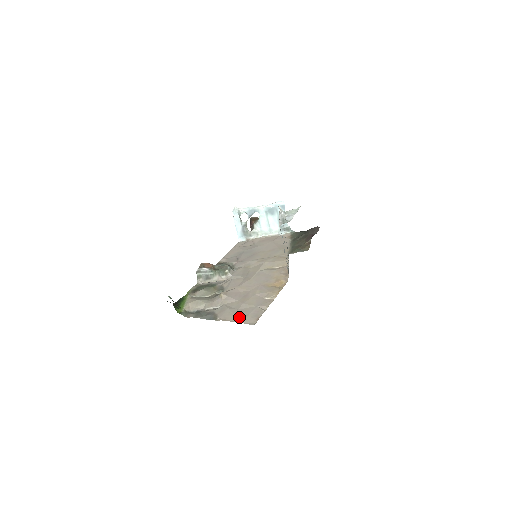
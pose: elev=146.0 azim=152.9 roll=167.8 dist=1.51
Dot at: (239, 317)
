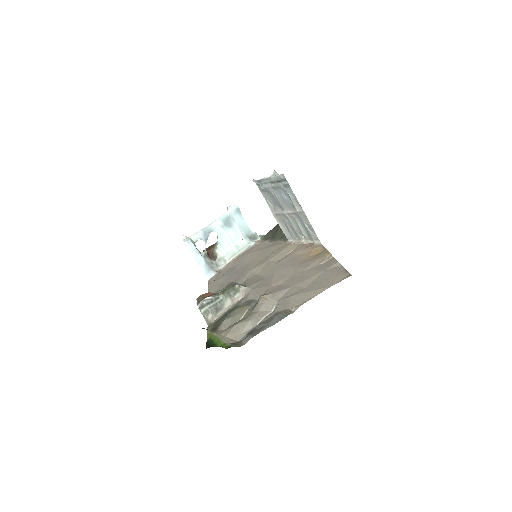
Dot at: (320, 287)
